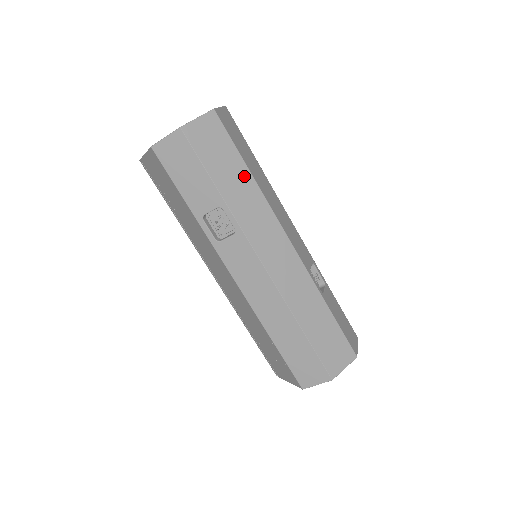
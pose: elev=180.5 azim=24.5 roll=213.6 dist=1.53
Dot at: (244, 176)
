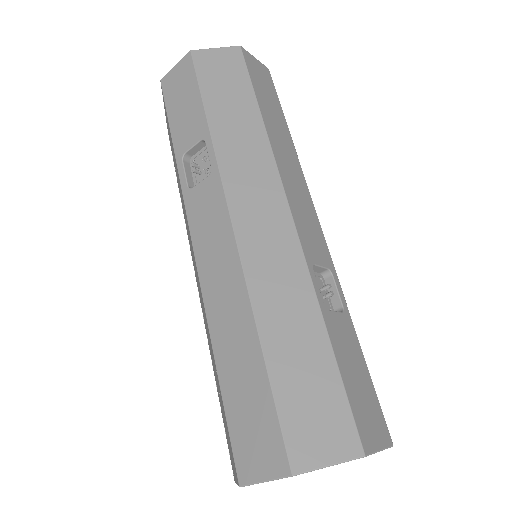
Dot at: (250, 113)
